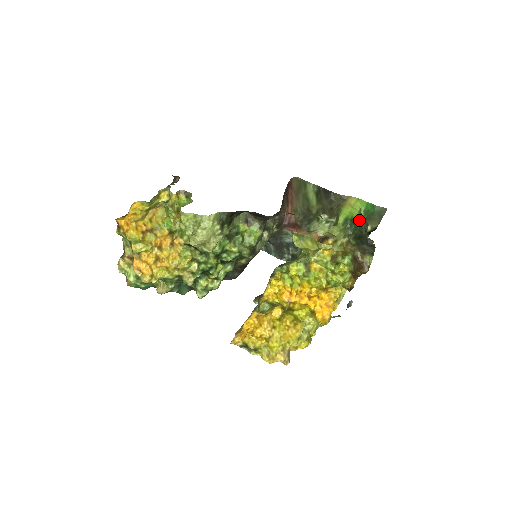
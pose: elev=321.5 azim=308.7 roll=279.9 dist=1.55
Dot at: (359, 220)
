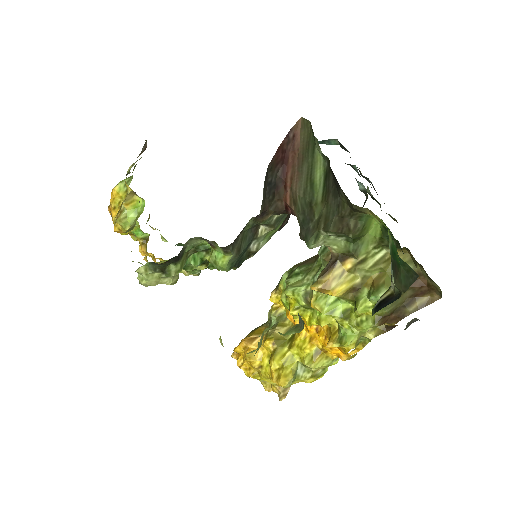
Dot at: occluded
